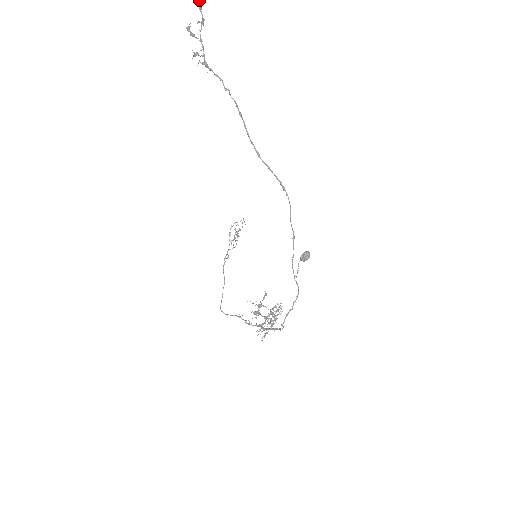
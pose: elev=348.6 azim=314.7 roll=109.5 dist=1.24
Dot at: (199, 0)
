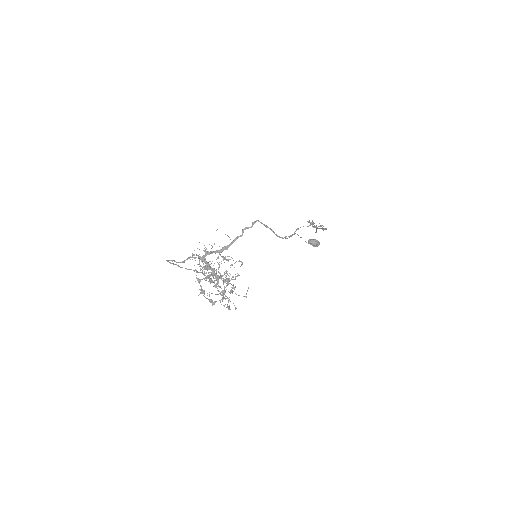
Dot at: occluded
